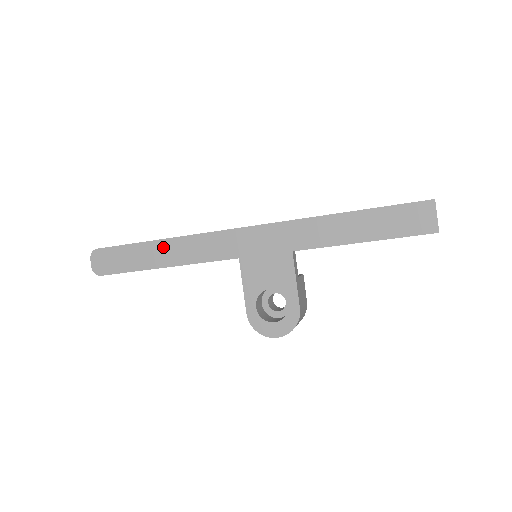
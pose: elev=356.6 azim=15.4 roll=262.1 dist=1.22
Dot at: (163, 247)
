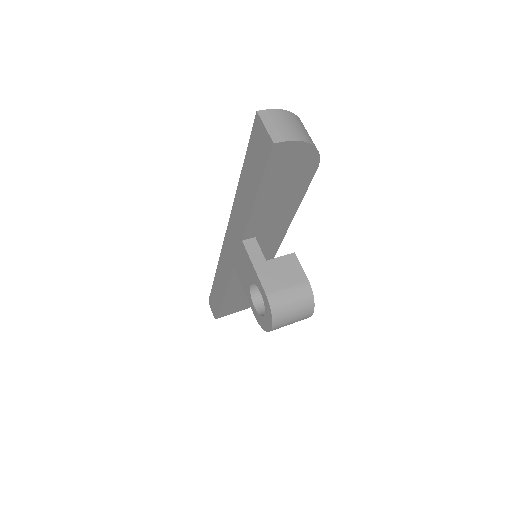
Dot at: (217, 281)
